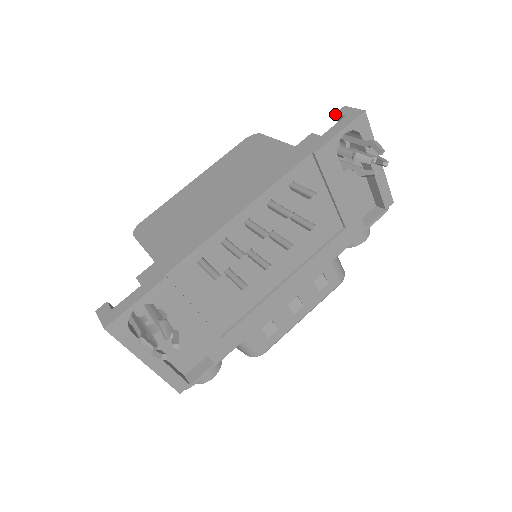
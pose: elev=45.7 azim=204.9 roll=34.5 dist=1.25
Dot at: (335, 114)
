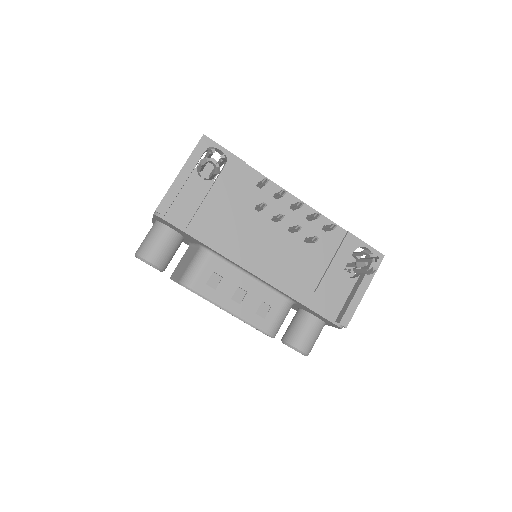
Dot at: occluded
